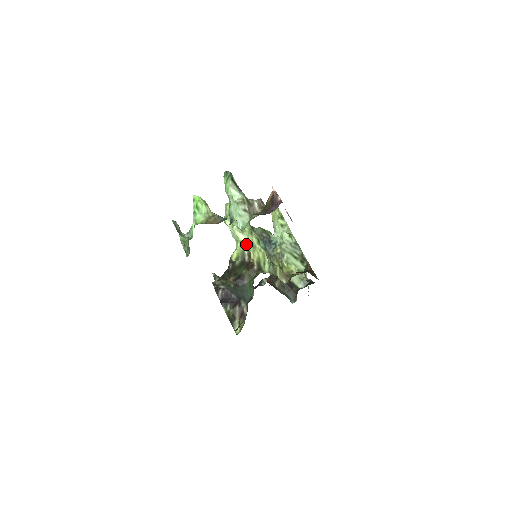
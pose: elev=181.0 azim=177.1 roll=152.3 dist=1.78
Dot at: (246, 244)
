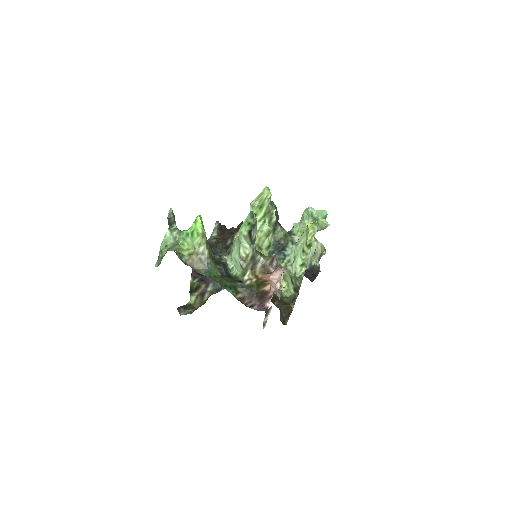
Dot at: occluded
